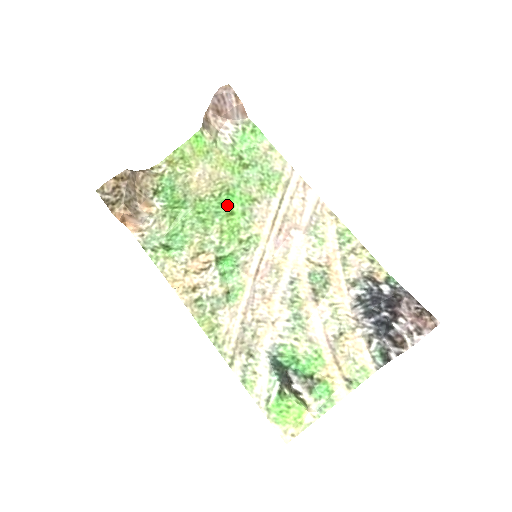
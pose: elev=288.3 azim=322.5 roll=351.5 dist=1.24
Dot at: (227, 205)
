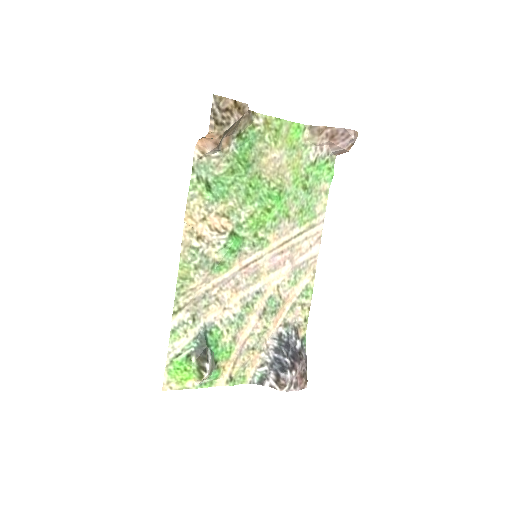
Dot at: (272, 201)
